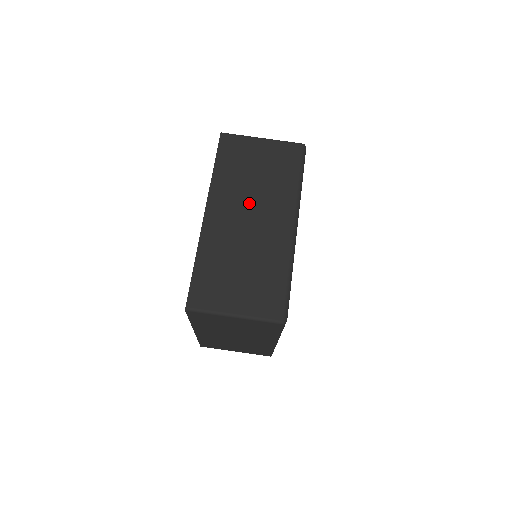
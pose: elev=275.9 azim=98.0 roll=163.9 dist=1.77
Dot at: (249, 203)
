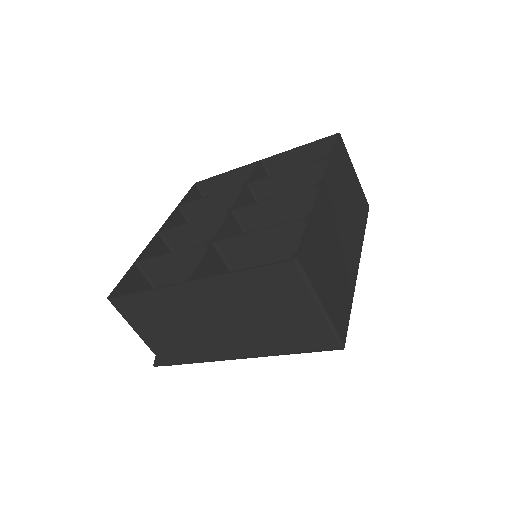
Dot at: (344, 212)
